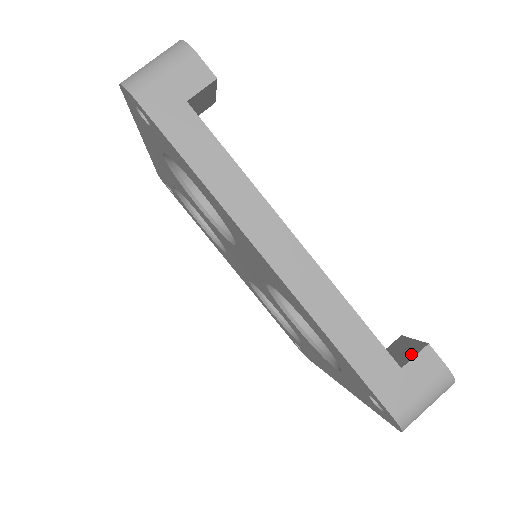
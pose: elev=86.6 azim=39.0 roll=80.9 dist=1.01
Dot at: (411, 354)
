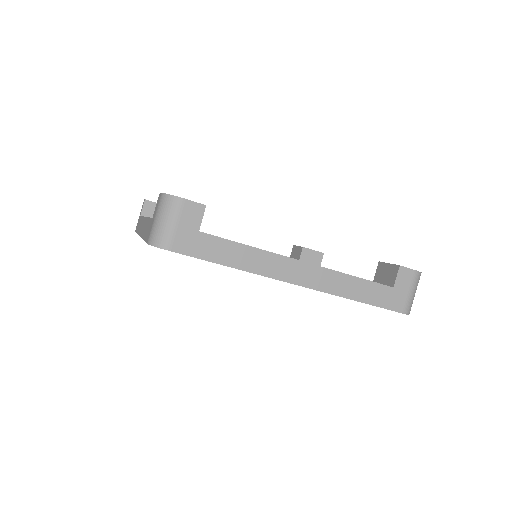
Dot at: (393, 276)
